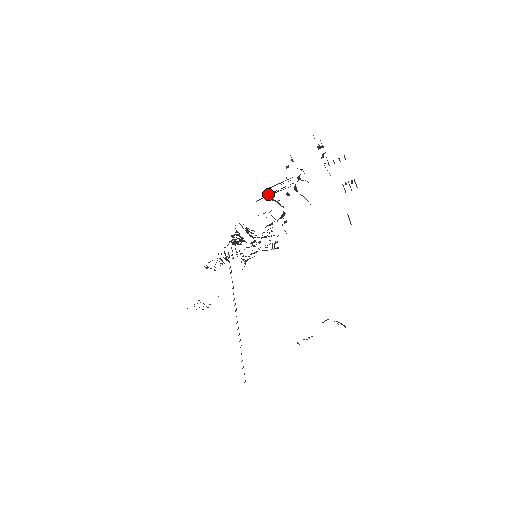
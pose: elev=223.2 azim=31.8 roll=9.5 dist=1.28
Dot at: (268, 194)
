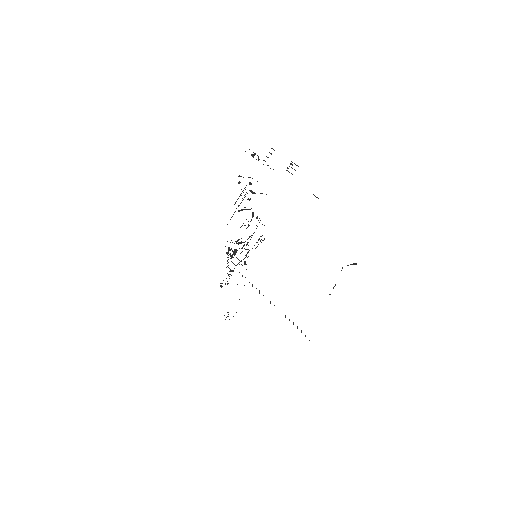
Dot at: occluded
